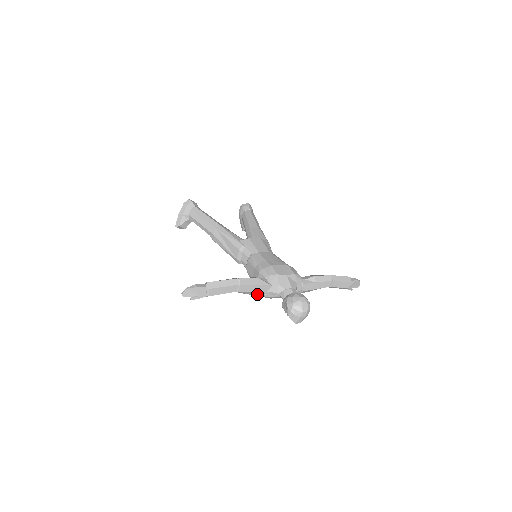
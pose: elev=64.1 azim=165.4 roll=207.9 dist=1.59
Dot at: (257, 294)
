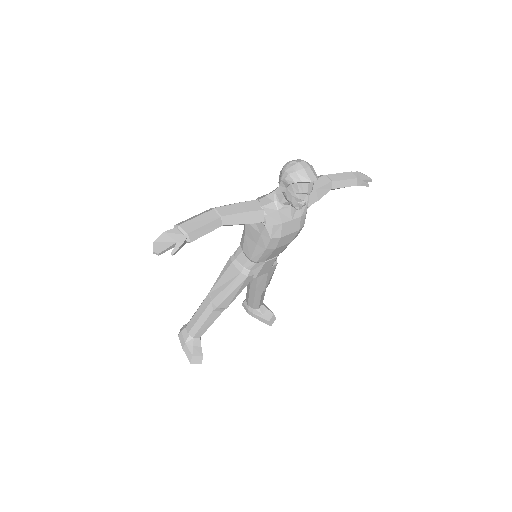
Dot at: (255, 219)
